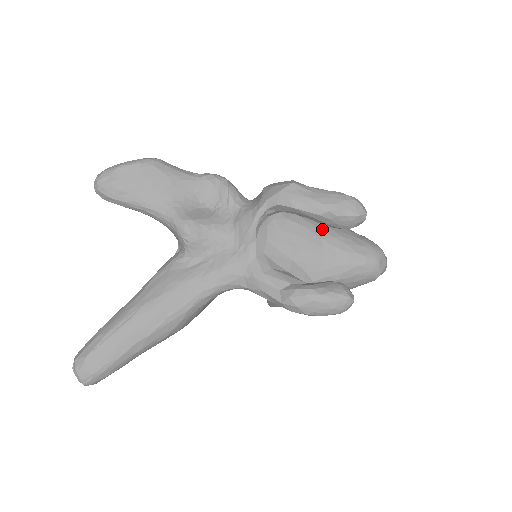
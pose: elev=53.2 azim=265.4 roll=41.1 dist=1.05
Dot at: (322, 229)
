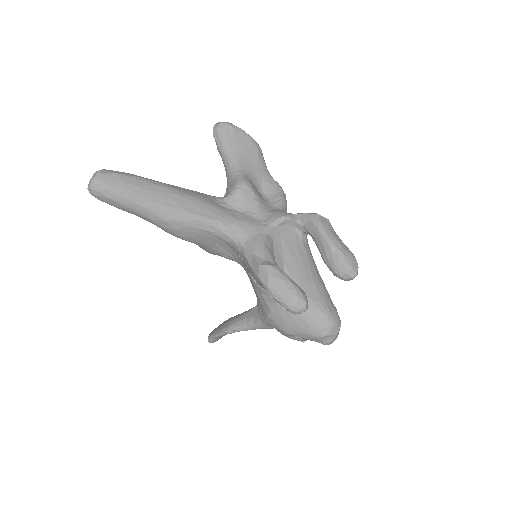
Dot at: (316, 271)
